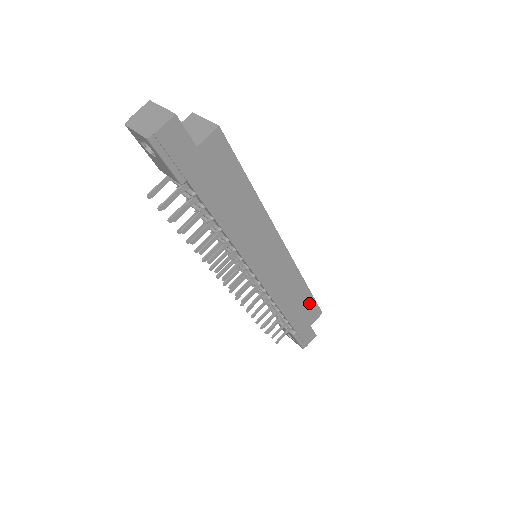
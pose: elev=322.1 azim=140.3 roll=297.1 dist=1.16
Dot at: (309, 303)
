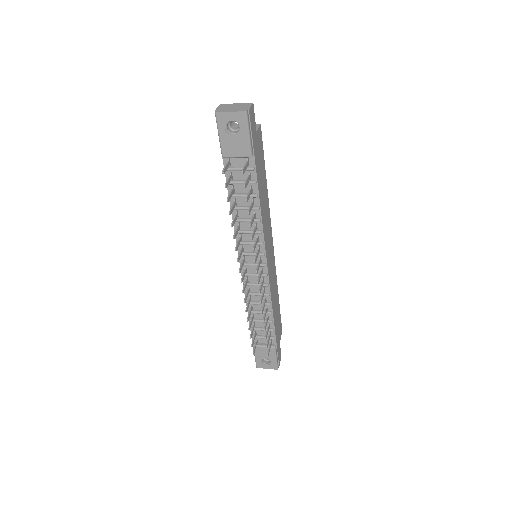
Dot at: (279, 315)
